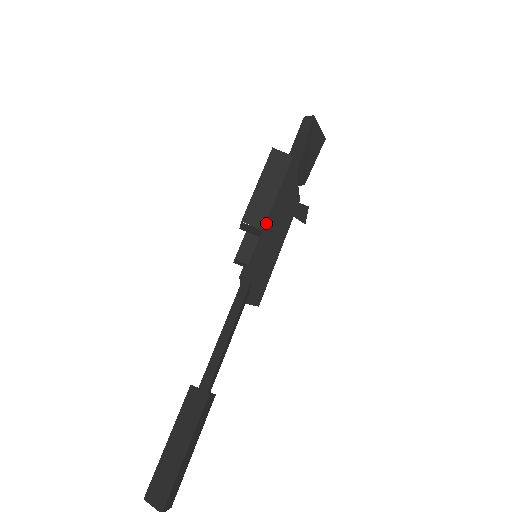
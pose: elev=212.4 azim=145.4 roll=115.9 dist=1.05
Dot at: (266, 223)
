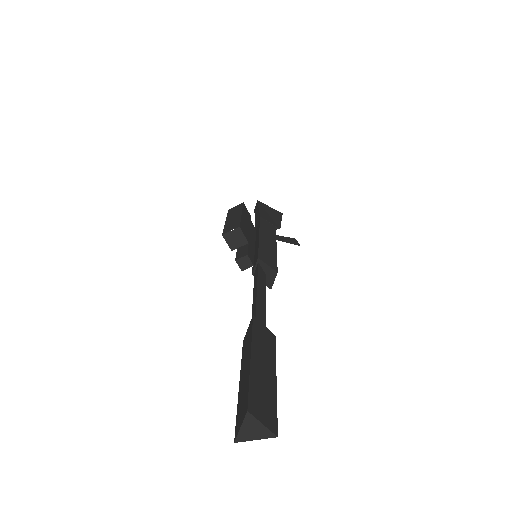
Dot at: (255, 245)
